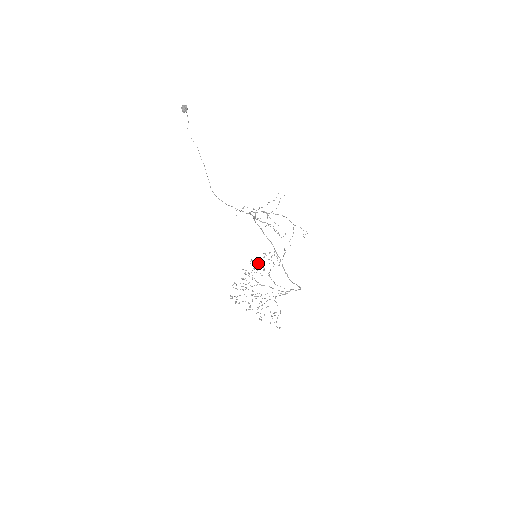
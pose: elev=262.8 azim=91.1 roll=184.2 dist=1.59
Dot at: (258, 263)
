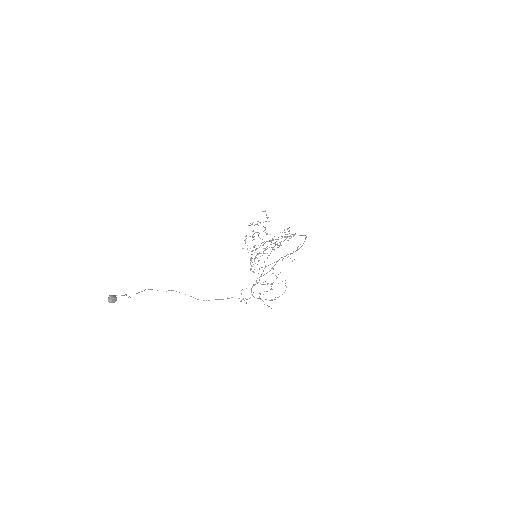
Dot at: occluded
